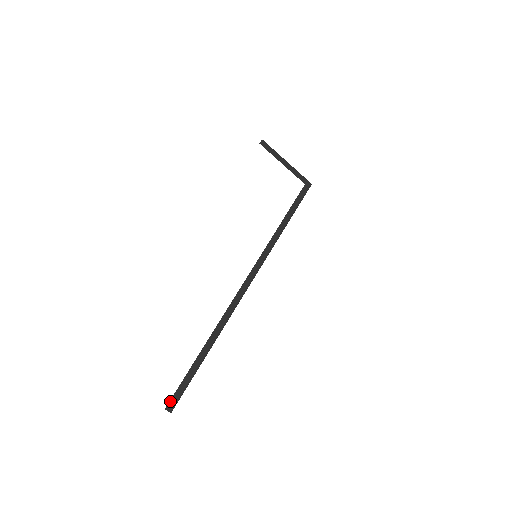
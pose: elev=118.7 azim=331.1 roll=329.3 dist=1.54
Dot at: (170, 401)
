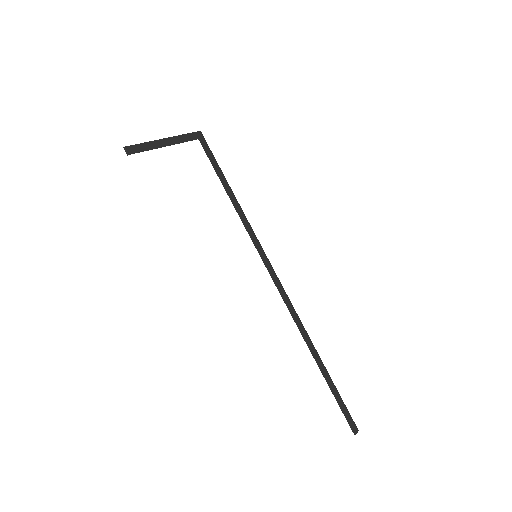
Dot at: (350, 427)
